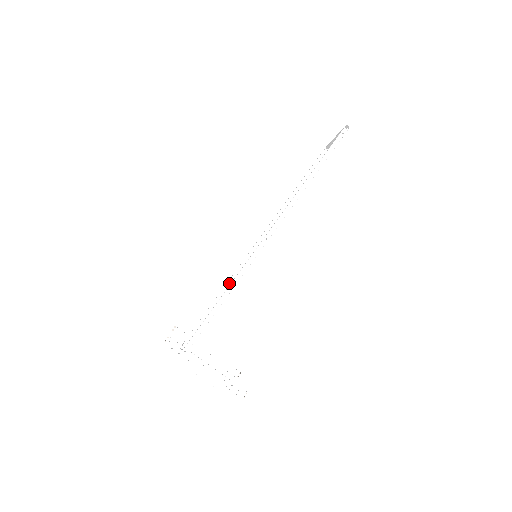
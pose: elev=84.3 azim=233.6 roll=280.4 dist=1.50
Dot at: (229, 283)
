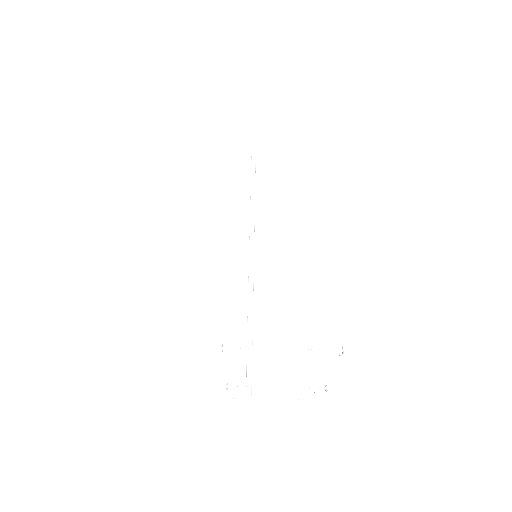
Dot at: occluded
